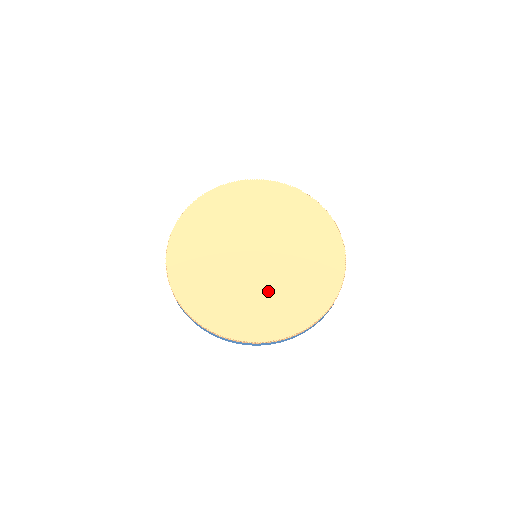
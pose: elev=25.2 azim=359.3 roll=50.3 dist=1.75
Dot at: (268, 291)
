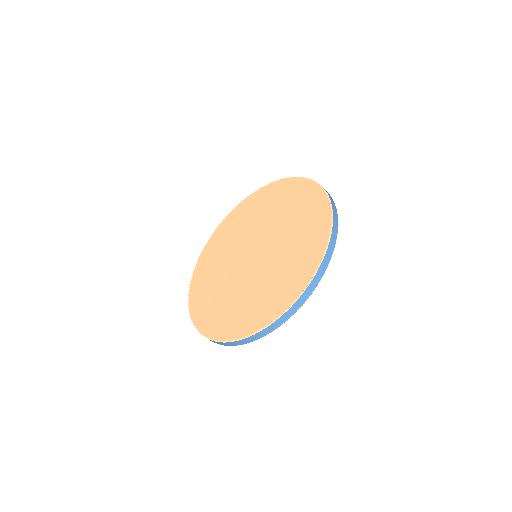
Dot at: (284, 248)
